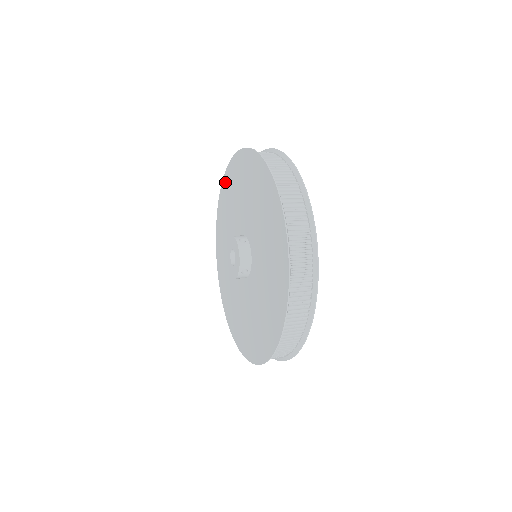
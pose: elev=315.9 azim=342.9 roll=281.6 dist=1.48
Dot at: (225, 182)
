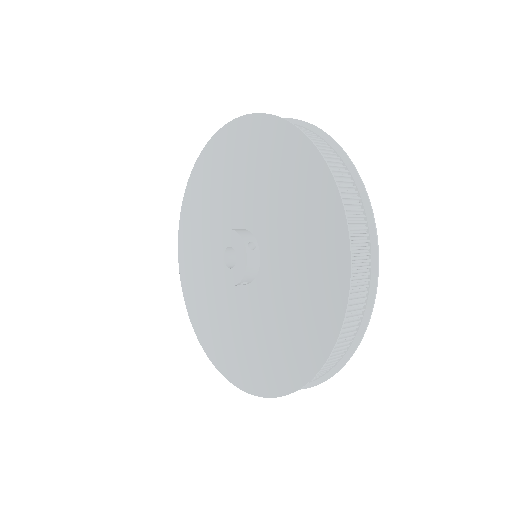
Dot at: (230, 133)
